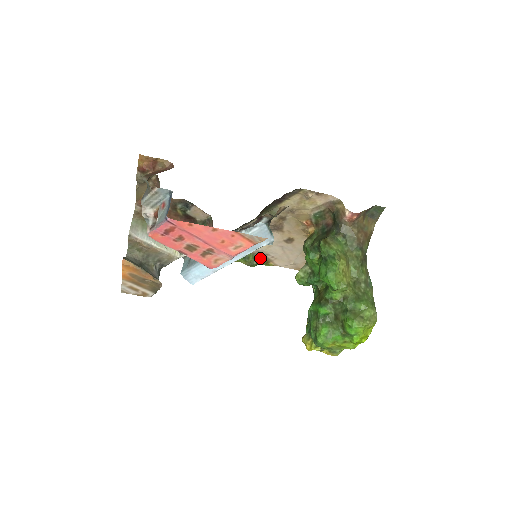
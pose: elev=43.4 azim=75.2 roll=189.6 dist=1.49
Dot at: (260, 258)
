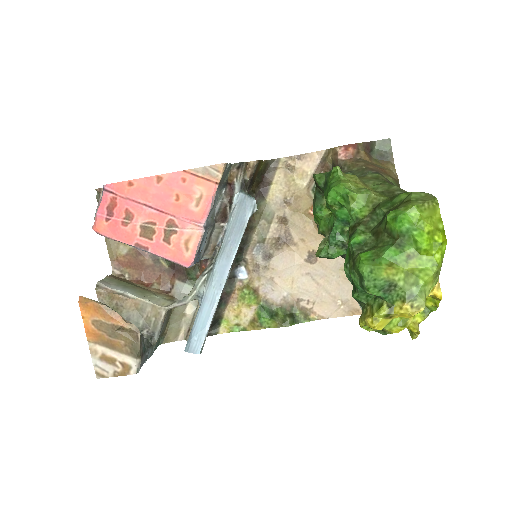
Dot at: (292, 310)
